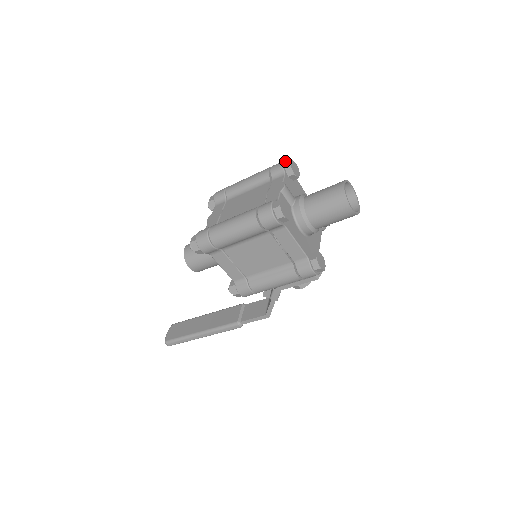
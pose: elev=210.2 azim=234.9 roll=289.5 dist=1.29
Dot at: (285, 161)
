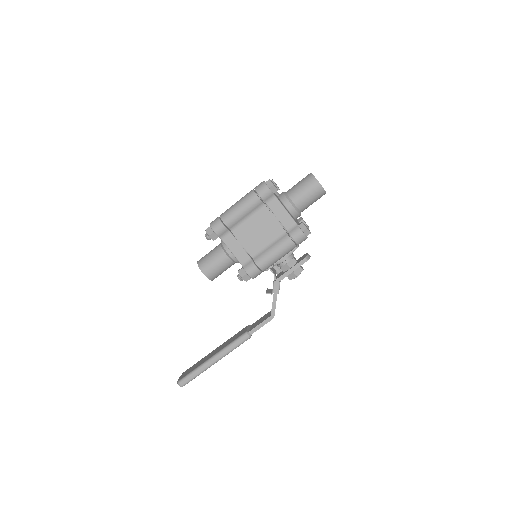
Dot at: occluded
